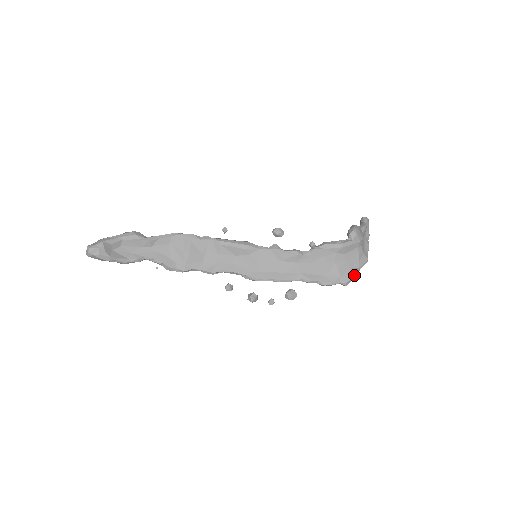
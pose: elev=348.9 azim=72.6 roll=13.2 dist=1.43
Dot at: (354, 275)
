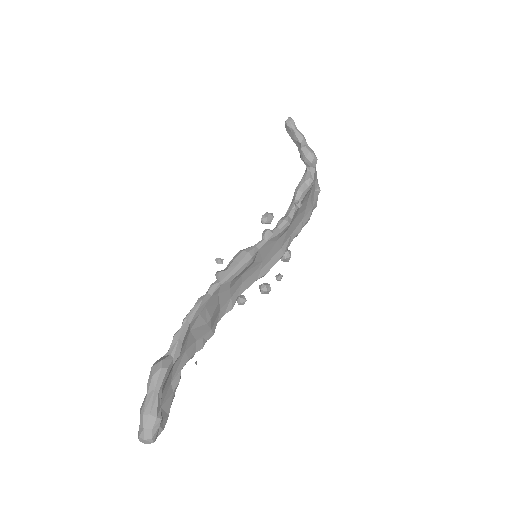
Dot at: occluded
